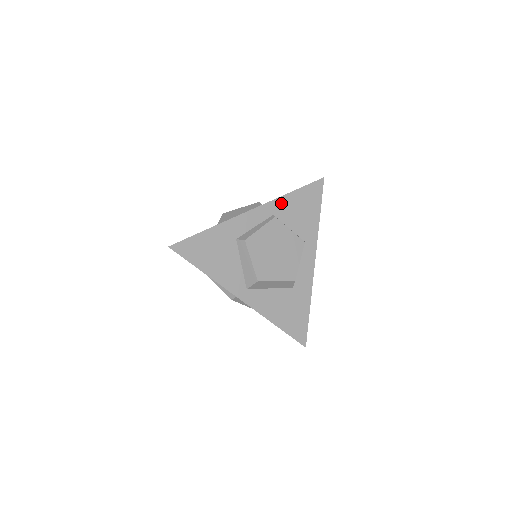
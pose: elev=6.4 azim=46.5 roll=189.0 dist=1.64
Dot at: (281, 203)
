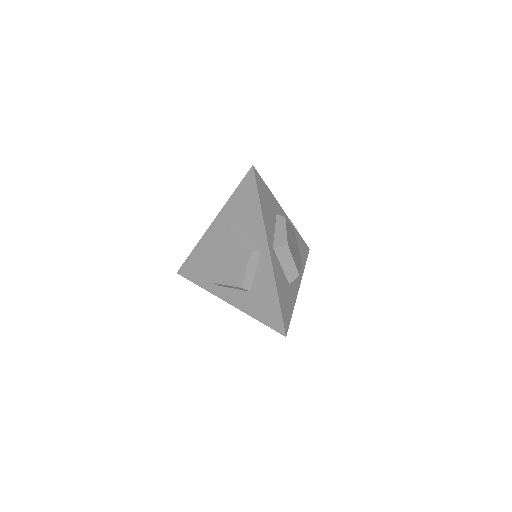
Dot at: (295, 231)
